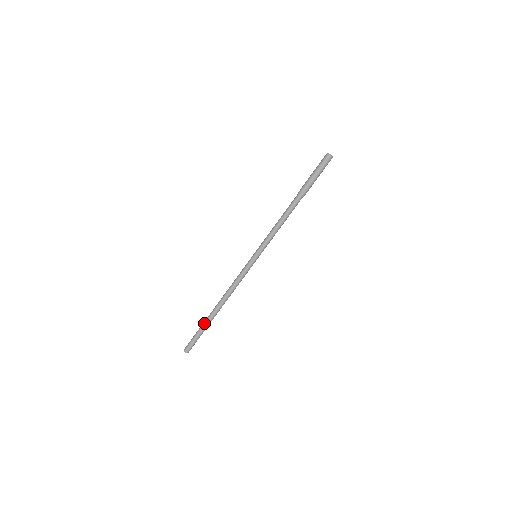
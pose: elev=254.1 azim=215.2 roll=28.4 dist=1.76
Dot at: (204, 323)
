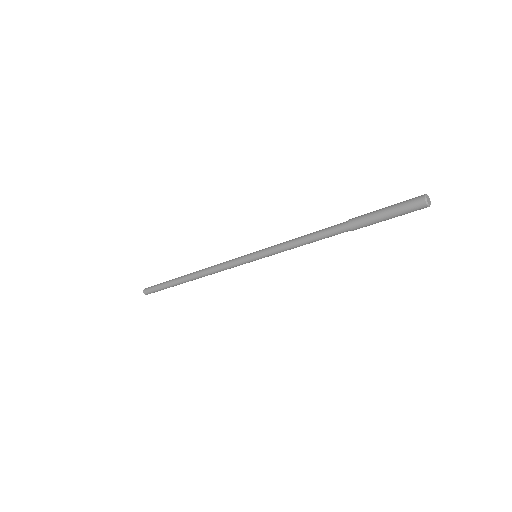
Dot at: (171, 282)
